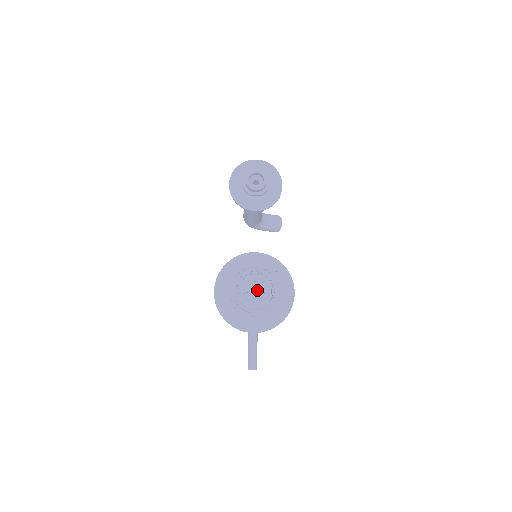
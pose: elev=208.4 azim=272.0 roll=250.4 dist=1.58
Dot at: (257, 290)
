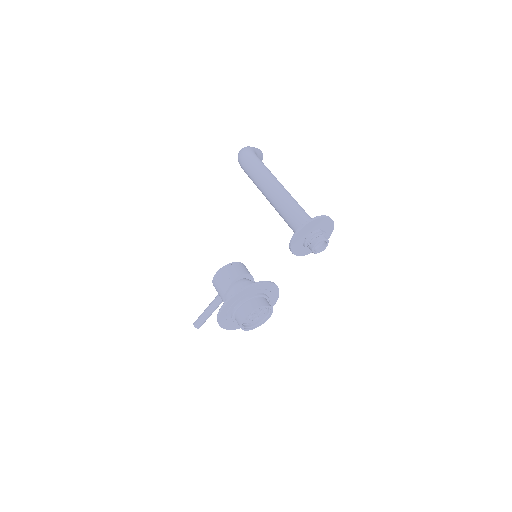
Dot at: (256, 314)
